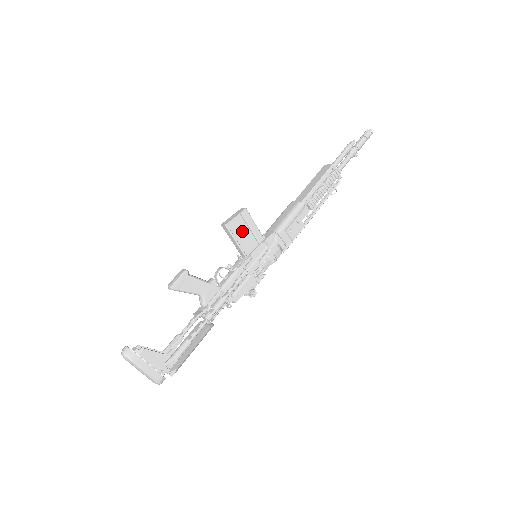
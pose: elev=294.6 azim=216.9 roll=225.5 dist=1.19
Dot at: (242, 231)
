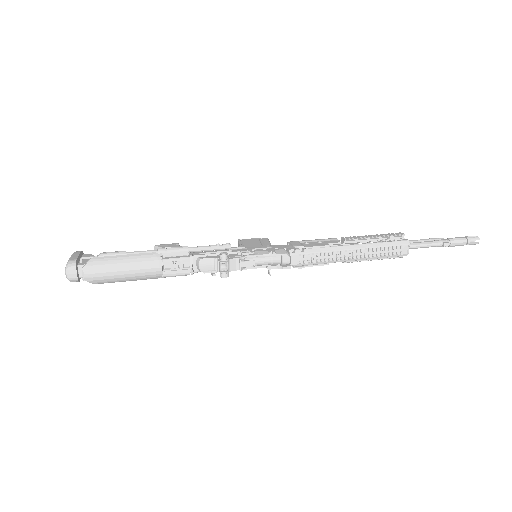
Dot at: (252, 243)
